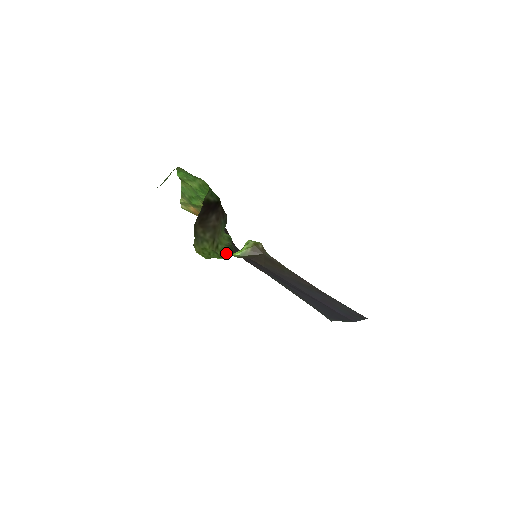
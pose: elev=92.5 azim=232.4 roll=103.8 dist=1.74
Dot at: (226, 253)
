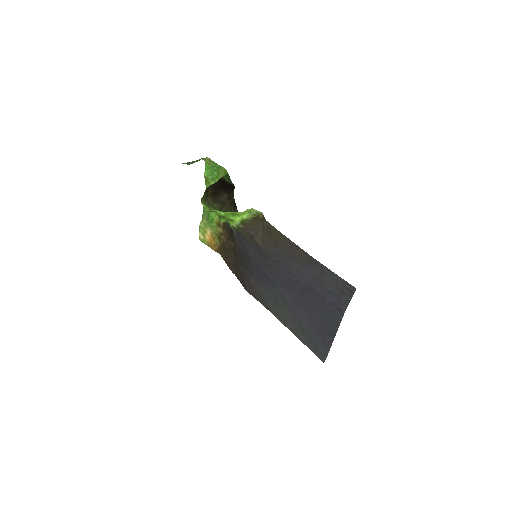
Dot at: (228, 220)
